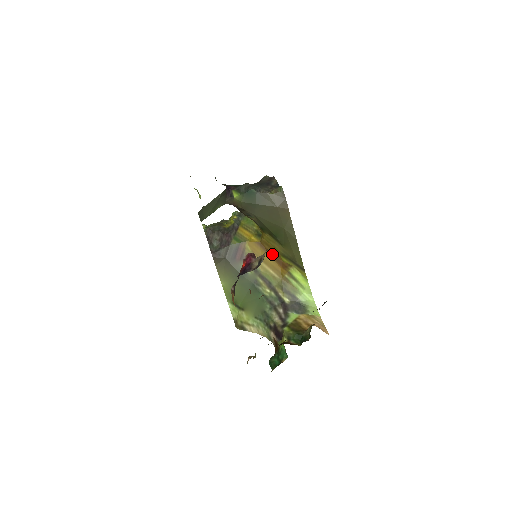
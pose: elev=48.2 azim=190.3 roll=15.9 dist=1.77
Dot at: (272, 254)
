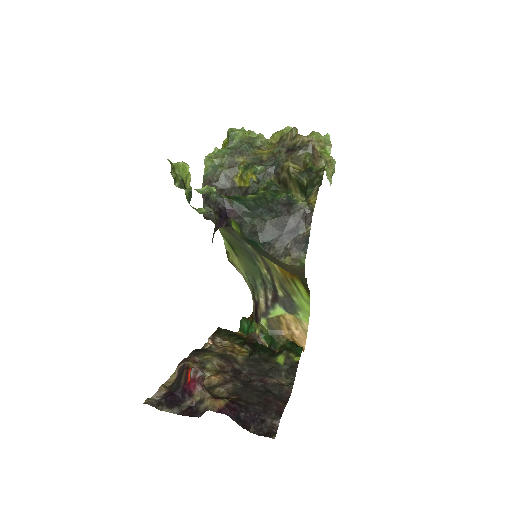
Dot at: occluded
